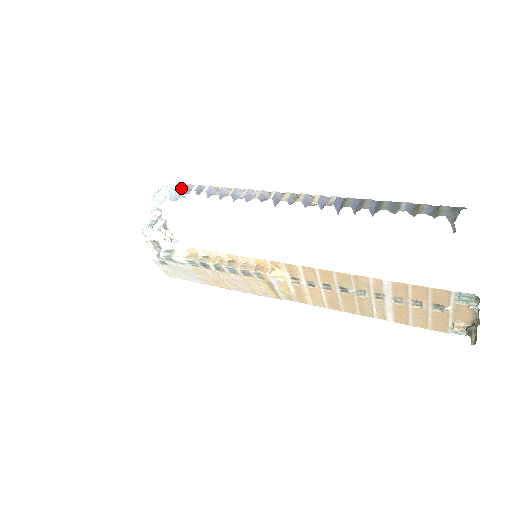
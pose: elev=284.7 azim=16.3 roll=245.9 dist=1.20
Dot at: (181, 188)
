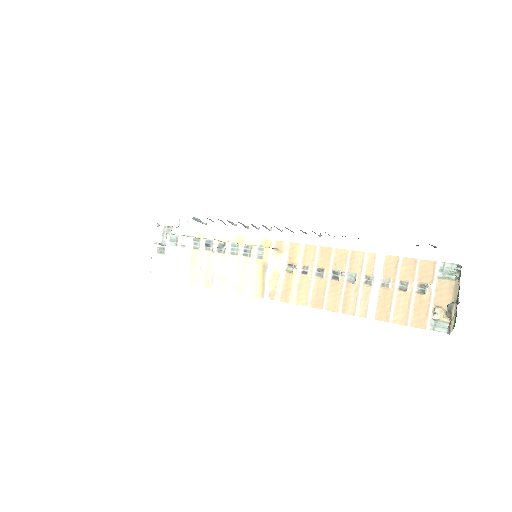
Dot at: occluded
